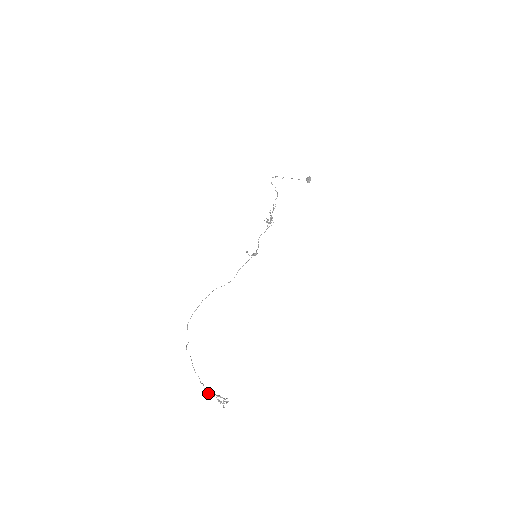
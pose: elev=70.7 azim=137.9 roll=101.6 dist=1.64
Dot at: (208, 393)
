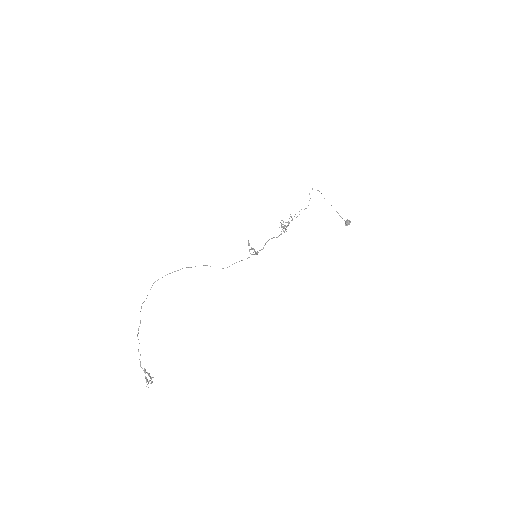
Dot at: occluded
